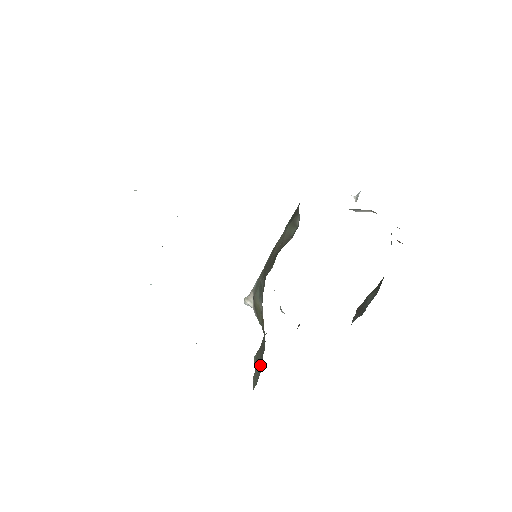
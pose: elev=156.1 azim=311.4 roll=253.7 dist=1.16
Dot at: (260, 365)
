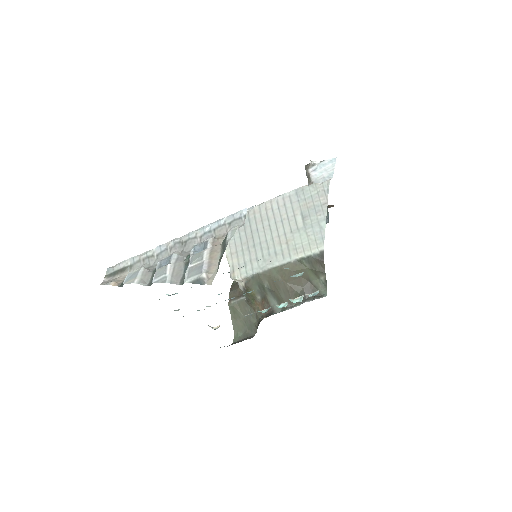
Dot at: (246, 323)
